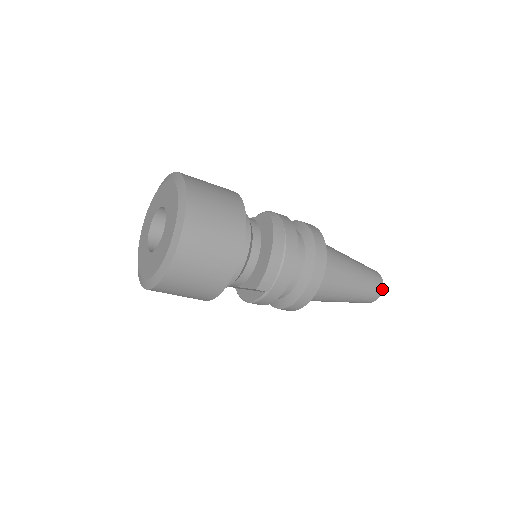
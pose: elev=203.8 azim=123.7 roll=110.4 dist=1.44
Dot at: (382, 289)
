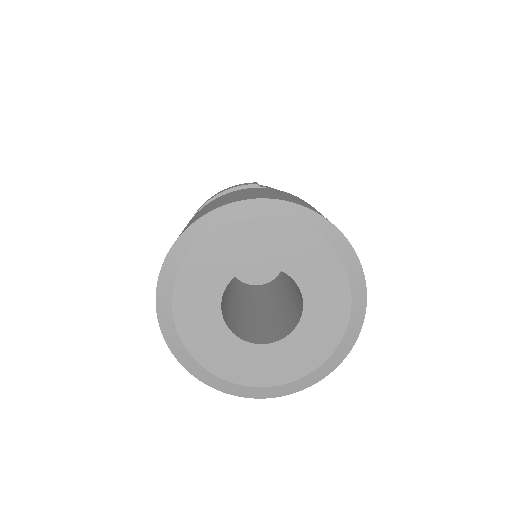
Dot at: occluded
